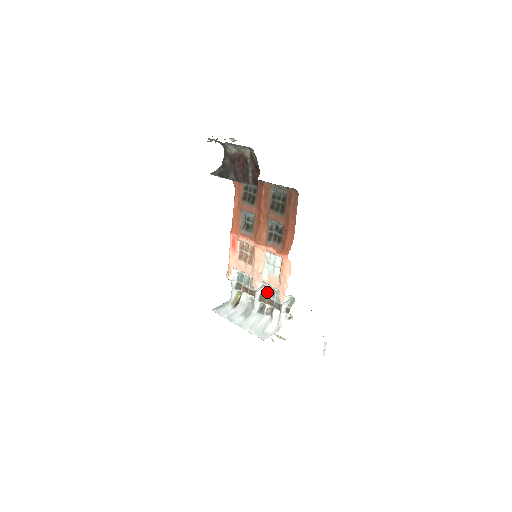
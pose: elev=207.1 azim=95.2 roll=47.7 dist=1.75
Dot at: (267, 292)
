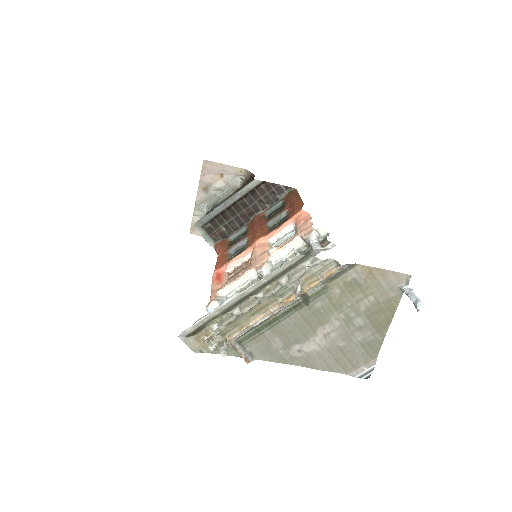
Dot at: occluded
